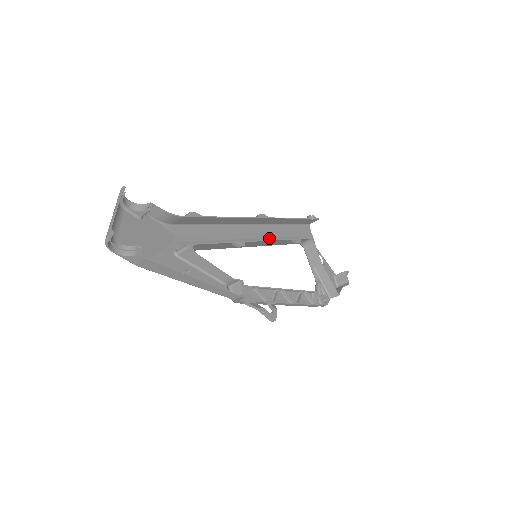
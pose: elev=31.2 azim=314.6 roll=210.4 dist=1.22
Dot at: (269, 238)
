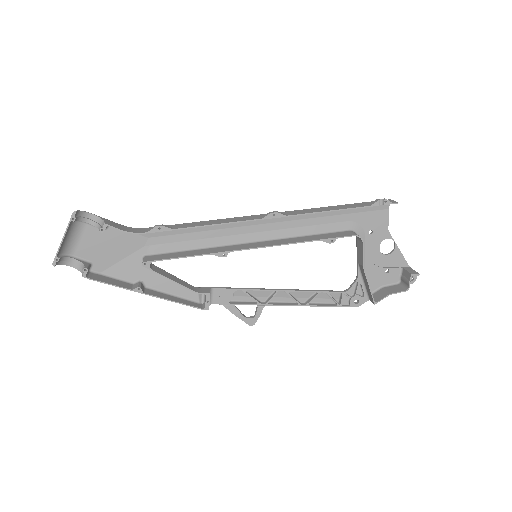
Dot at: (295, 227)
